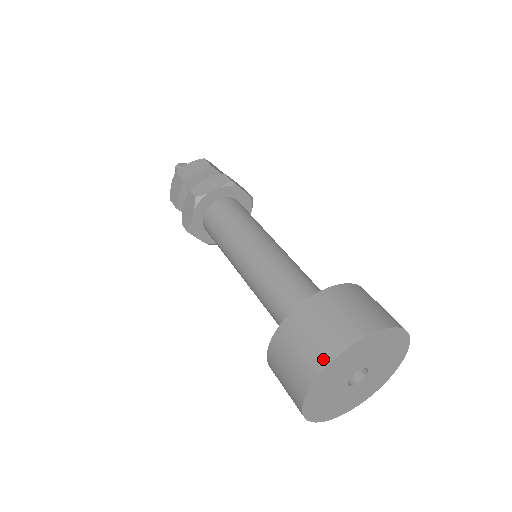
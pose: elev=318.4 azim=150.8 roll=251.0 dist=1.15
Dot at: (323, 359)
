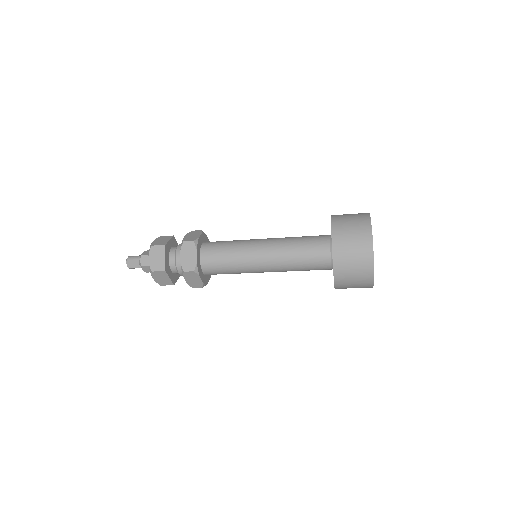
Dot at: occluded
